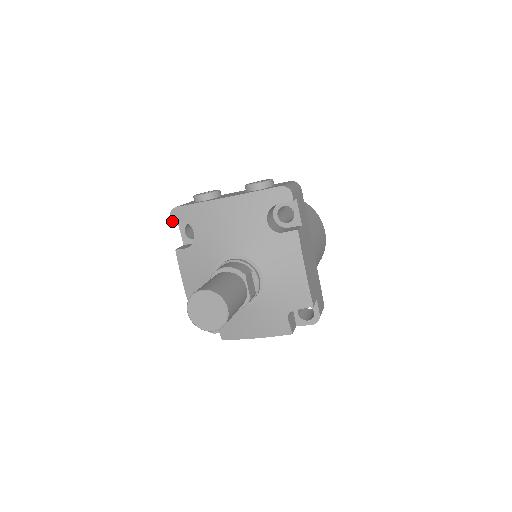
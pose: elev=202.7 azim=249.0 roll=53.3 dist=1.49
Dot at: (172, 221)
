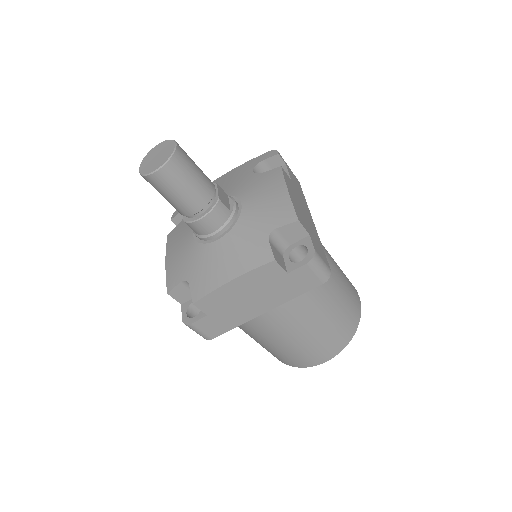
Dot at: (172, 218)
